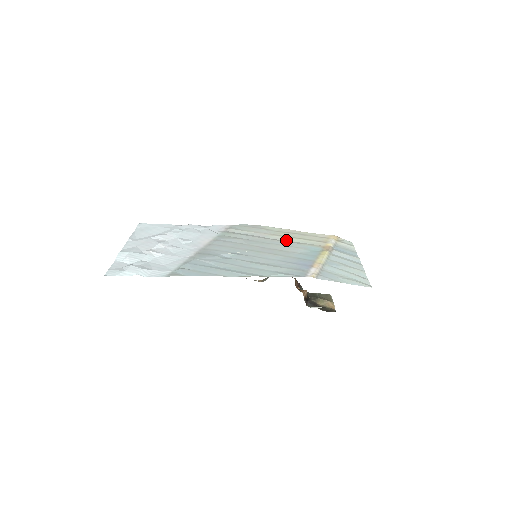
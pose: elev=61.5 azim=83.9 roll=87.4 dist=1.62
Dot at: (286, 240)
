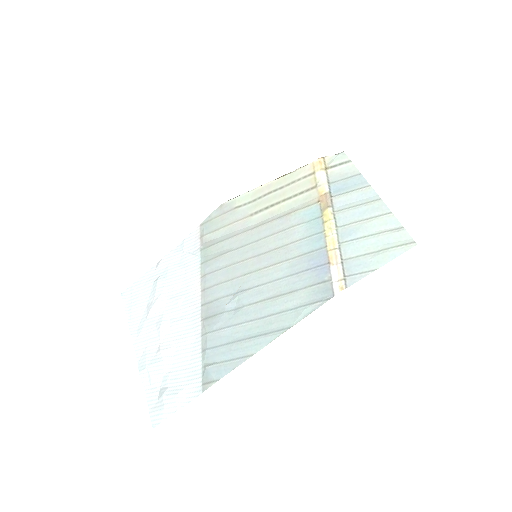
Dot at: (271, 216)
